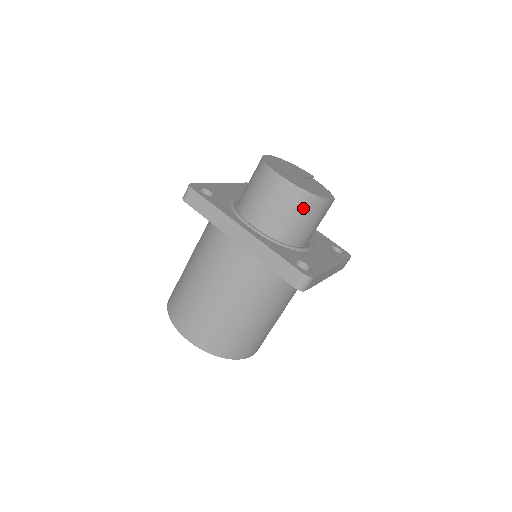
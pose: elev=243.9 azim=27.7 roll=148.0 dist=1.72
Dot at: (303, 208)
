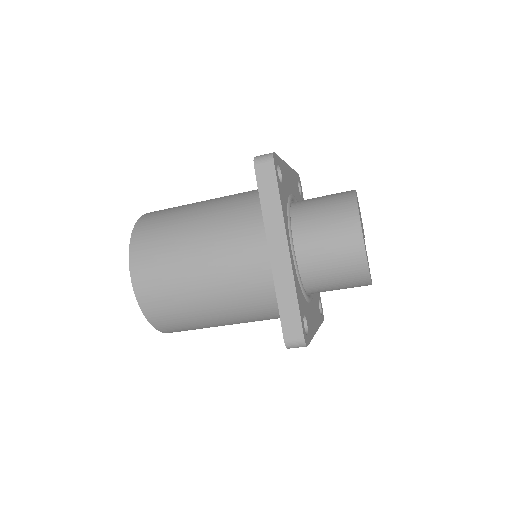
Dot at: (350, 275)
